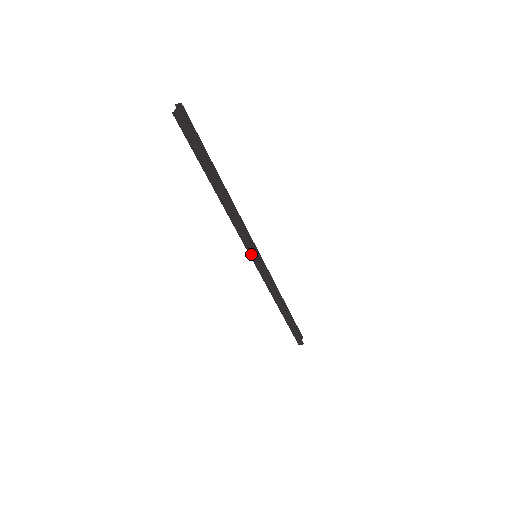
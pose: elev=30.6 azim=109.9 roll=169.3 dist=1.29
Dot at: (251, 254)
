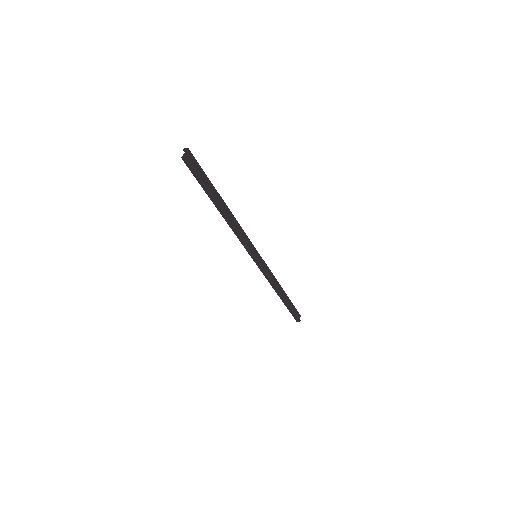
Dot at: (252, 255)
